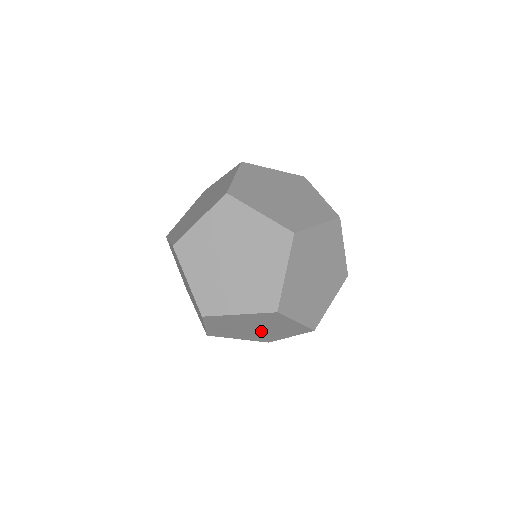
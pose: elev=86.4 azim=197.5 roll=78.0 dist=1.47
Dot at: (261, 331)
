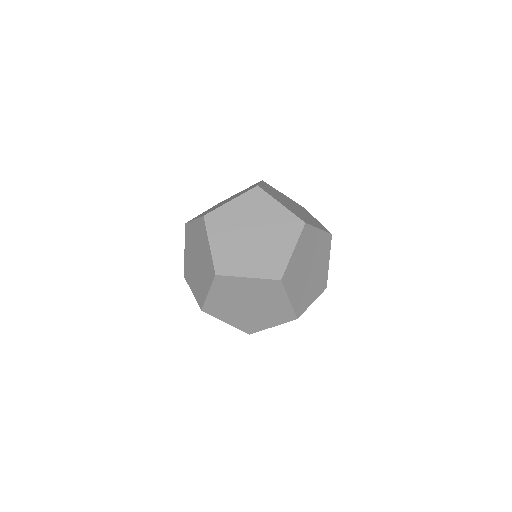
Dot at: occluded
